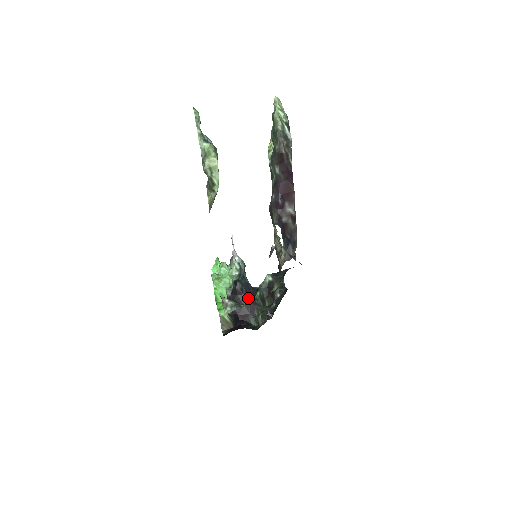
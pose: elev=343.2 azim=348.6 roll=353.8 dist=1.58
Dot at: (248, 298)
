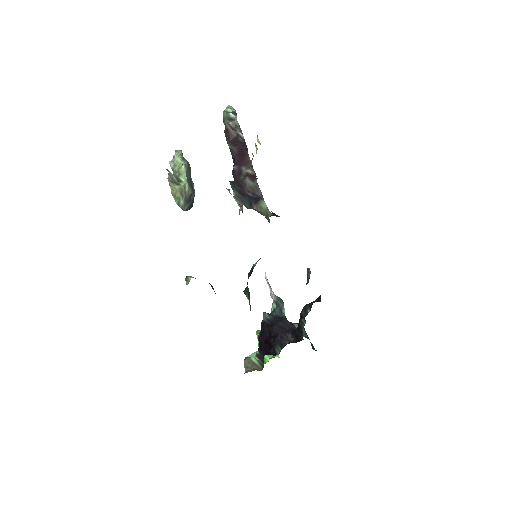
Dot at: (275, 327)
